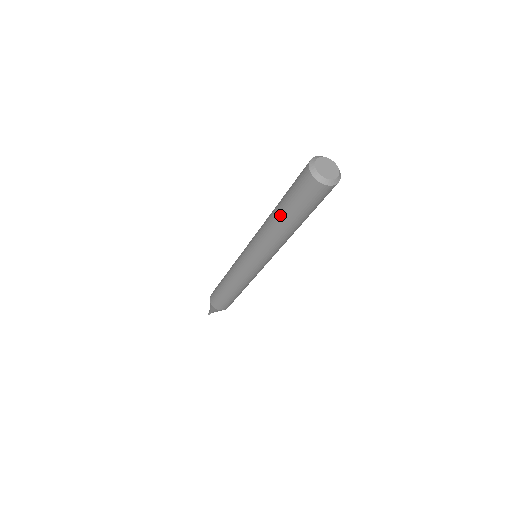
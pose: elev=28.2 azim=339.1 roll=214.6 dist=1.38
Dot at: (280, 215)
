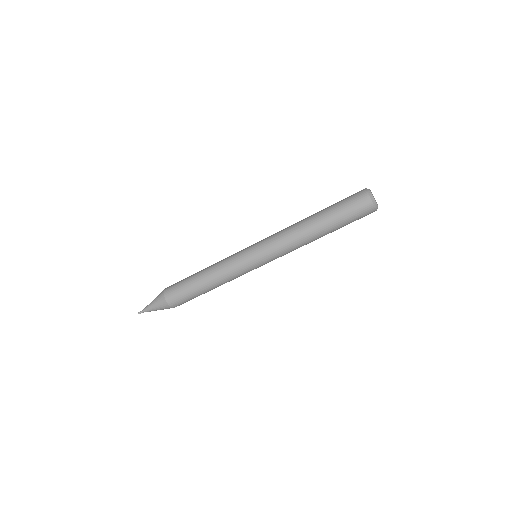
Dot at: (322, 225)
